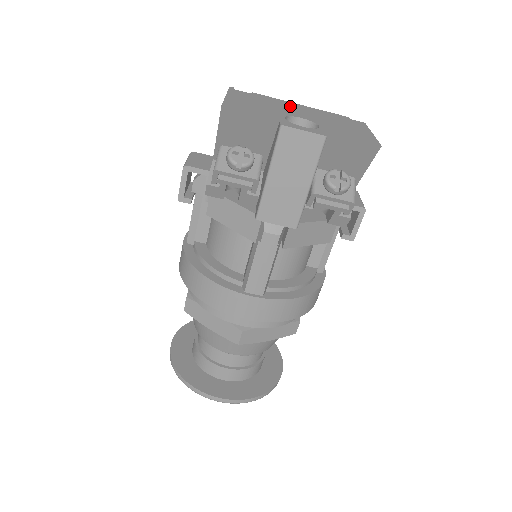
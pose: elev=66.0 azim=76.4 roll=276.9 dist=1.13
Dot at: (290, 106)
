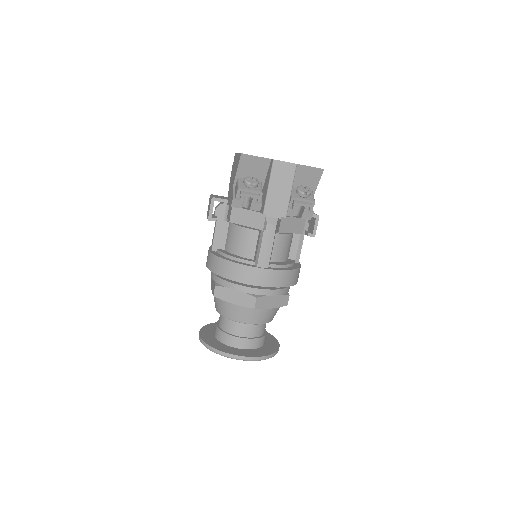
Dot at: occluded
